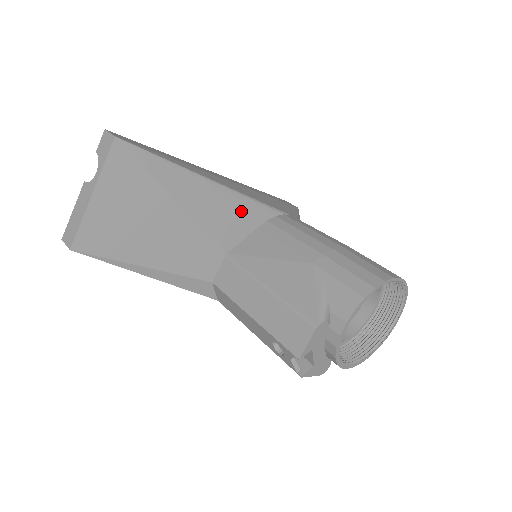
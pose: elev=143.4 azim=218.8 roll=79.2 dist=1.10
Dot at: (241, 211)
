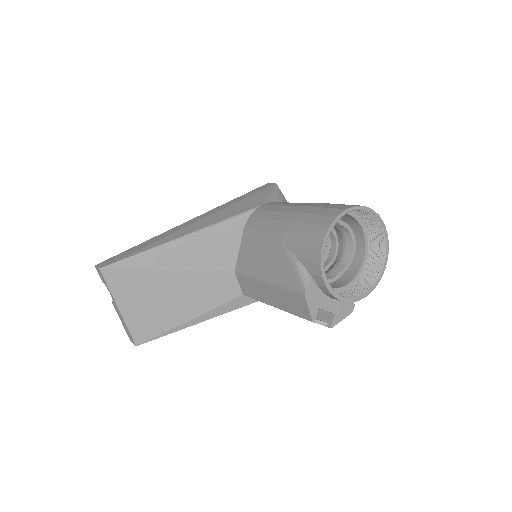
Dot at: (220, 237)
